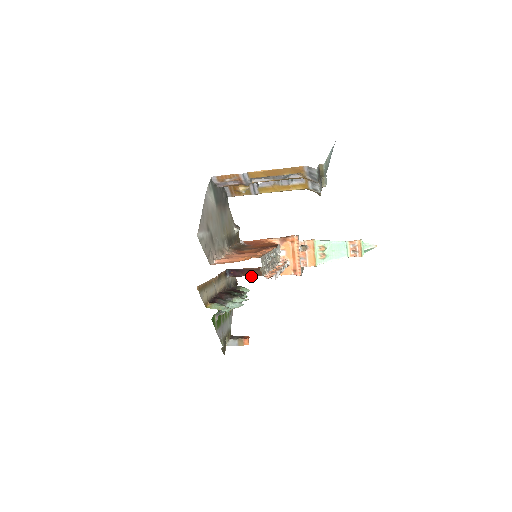
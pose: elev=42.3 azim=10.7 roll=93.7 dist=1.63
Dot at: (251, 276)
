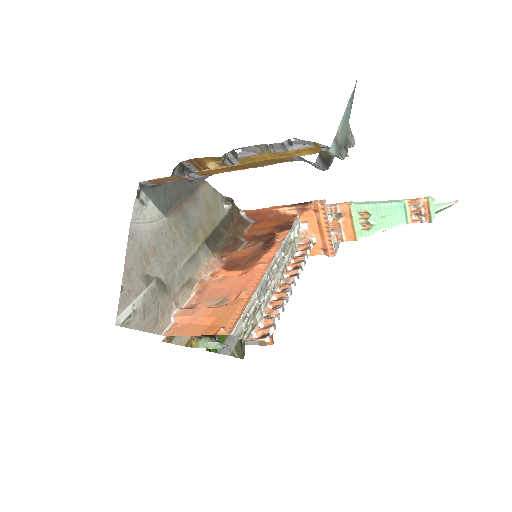
Dot at: occluded
